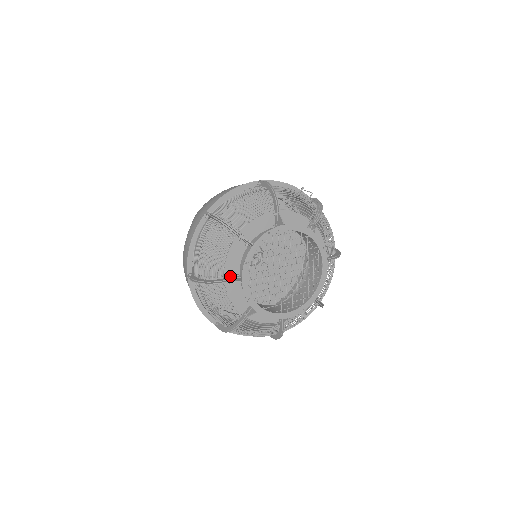
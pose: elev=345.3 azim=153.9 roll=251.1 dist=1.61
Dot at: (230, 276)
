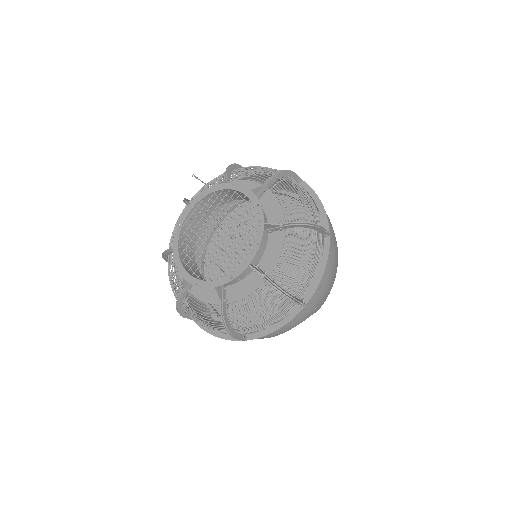
Dot at: (191, 284)
